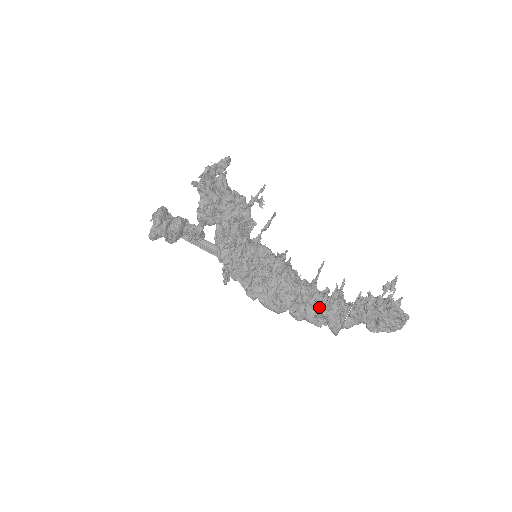
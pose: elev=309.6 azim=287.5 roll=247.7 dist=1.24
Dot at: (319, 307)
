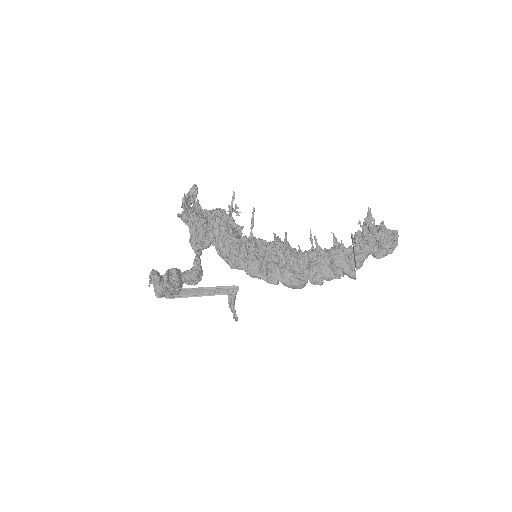
Dot at: (330, 260)
